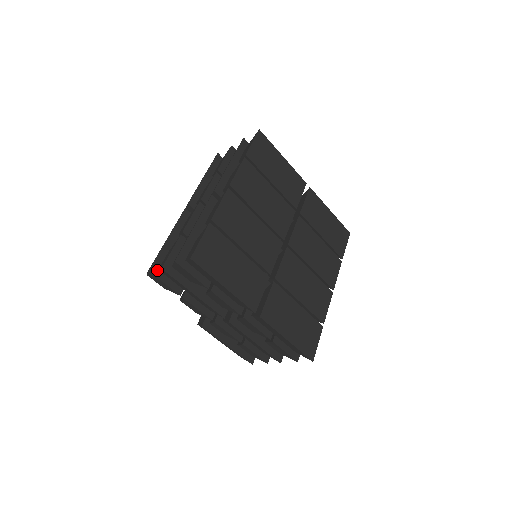
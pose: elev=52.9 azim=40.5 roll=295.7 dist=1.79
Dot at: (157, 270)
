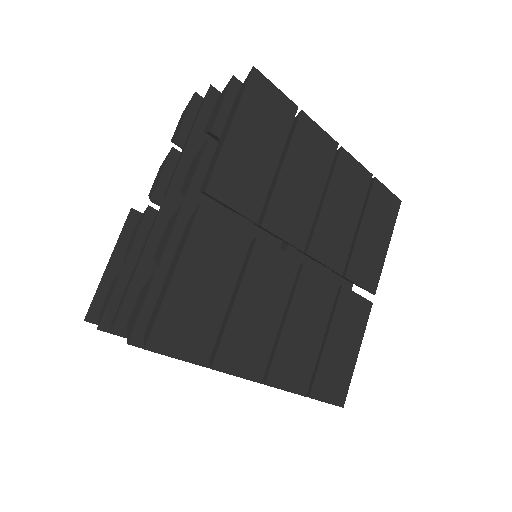
Dot at: (199, 106)
